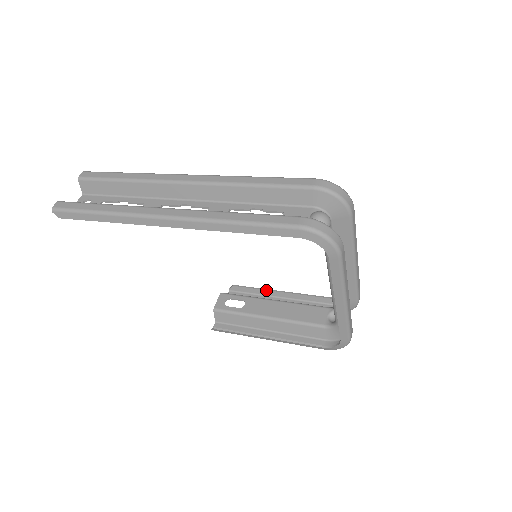
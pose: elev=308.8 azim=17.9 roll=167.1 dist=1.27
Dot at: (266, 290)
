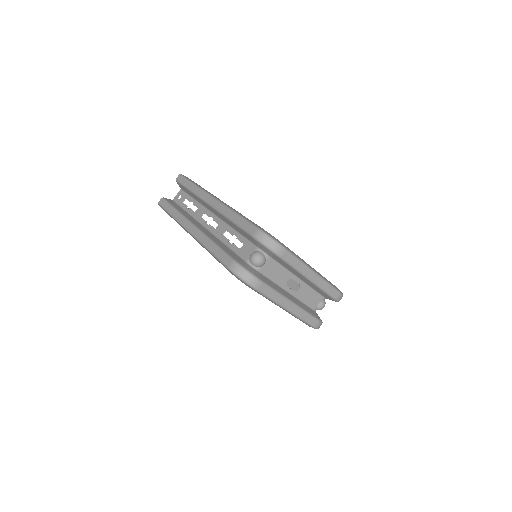
Dot at: occluded
